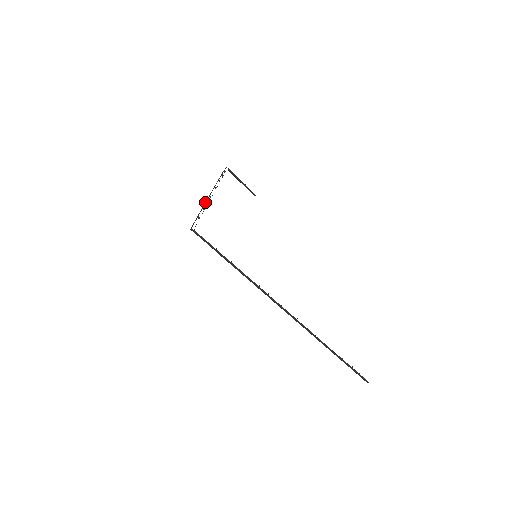
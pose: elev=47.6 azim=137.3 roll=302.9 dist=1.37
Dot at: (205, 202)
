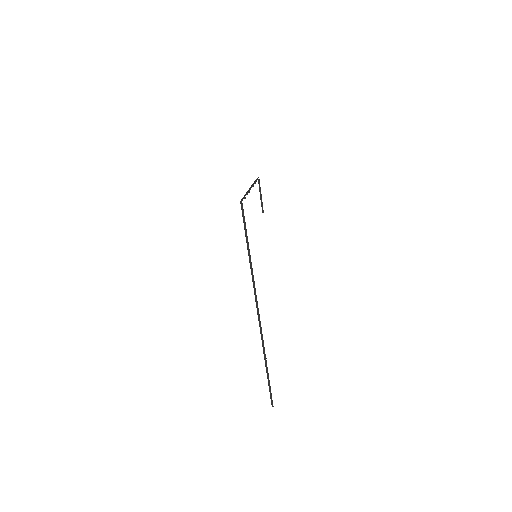
Dot at: (248, 190)
